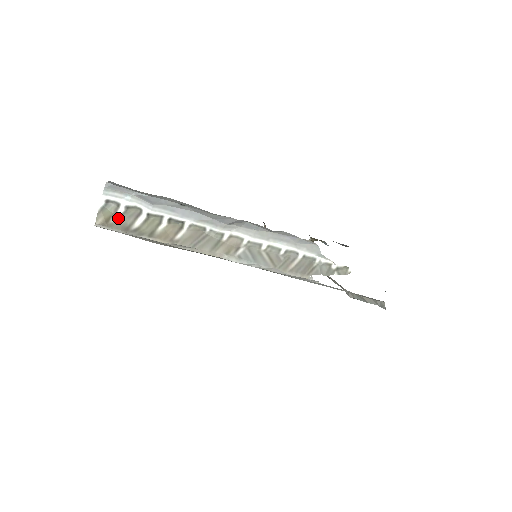
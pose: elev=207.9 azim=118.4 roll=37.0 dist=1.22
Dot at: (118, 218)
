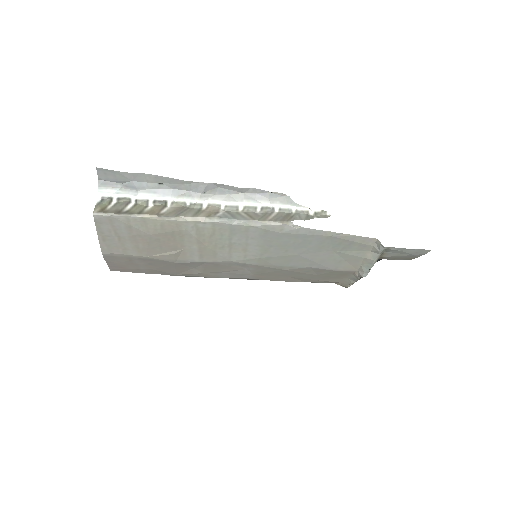
Dot at: (112, 207)
